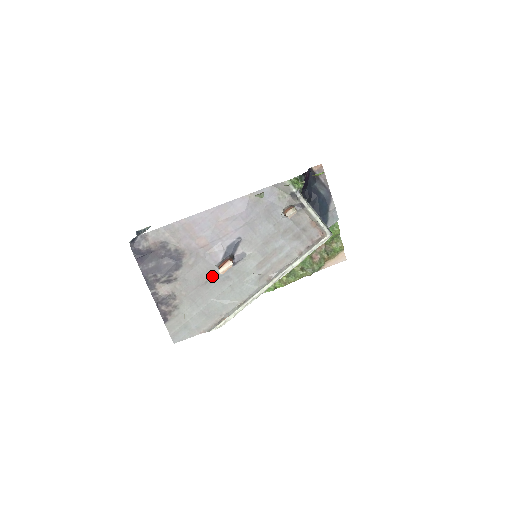
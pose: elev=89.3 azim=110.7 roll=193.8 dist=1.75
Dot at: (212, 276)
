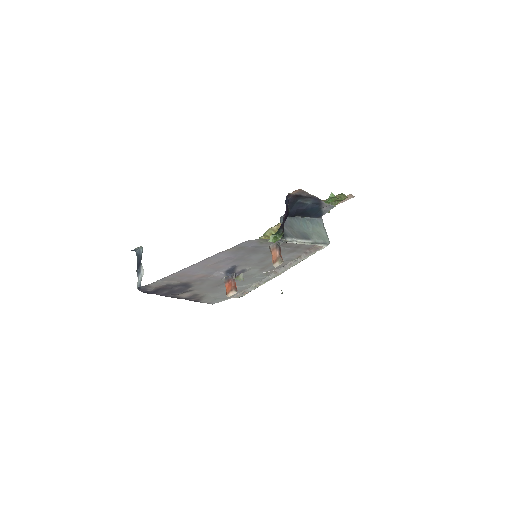
Dot at: (222, 283)
